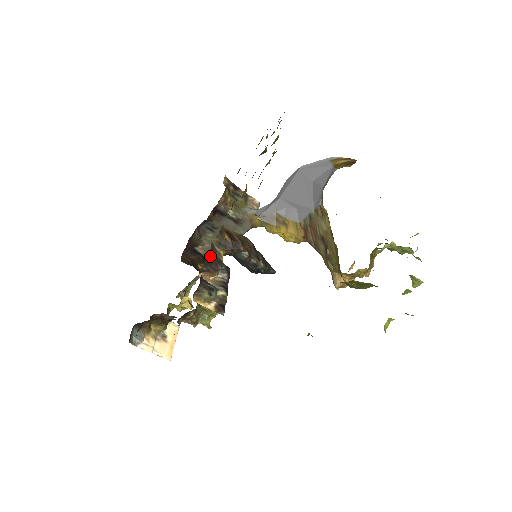
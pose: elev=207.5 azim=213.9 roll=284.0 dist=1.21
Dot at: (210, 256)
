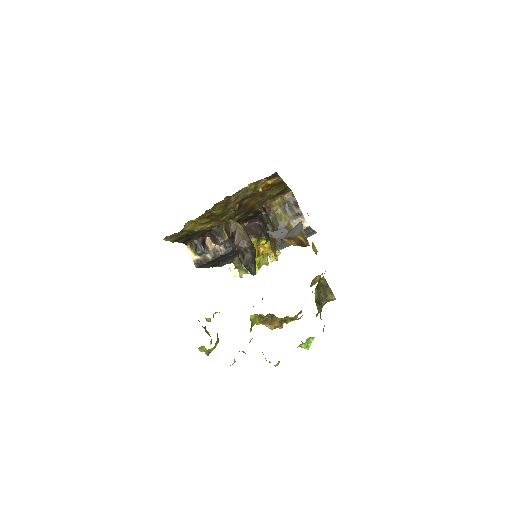
Dot at: (215, 231)
